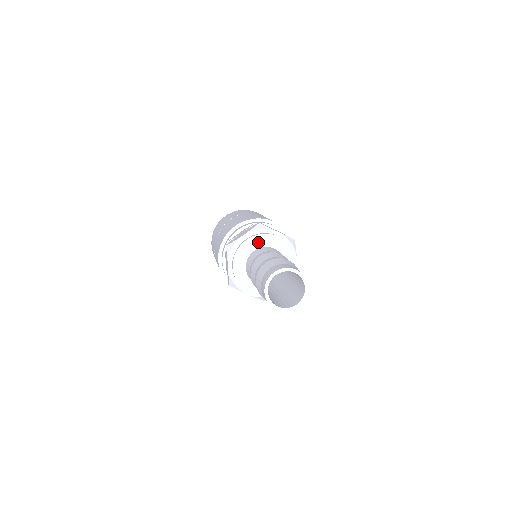
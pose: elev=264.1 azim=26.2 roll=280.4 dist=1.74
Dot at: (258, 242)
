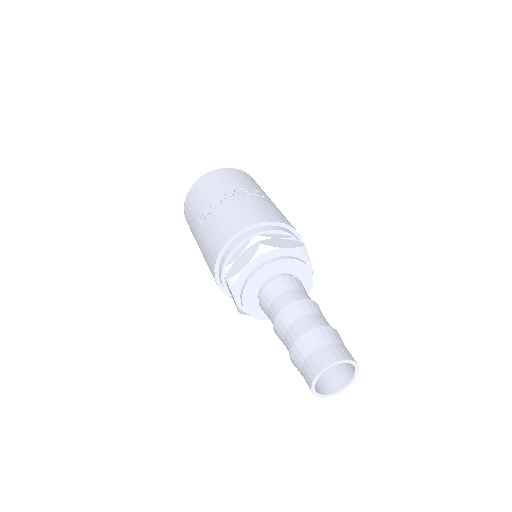
Dot at: (295, 267)
